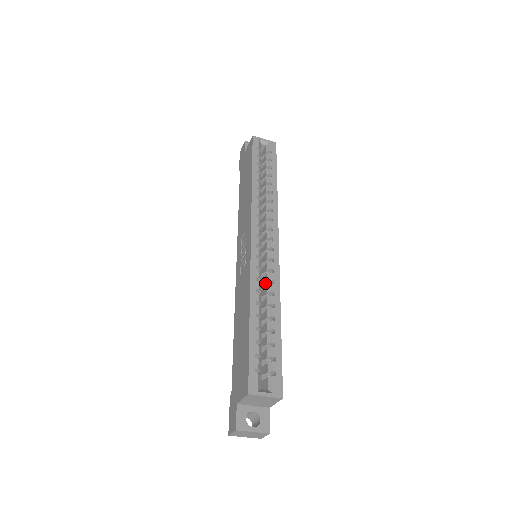
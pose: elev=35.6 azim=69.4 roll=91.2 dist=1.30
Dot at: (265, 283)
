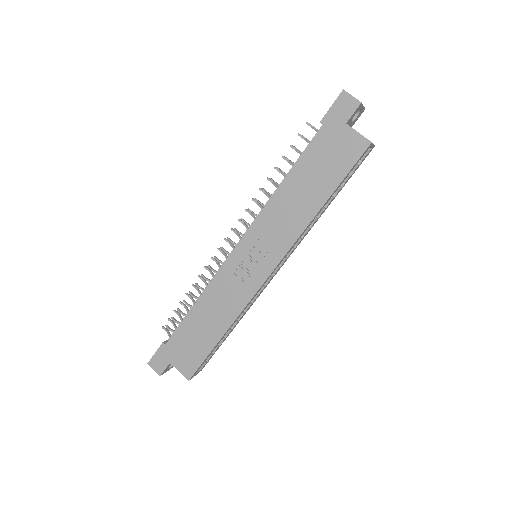
Dot at: occluded
